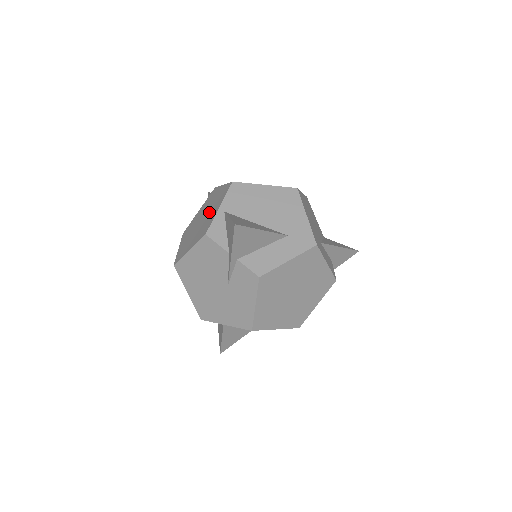
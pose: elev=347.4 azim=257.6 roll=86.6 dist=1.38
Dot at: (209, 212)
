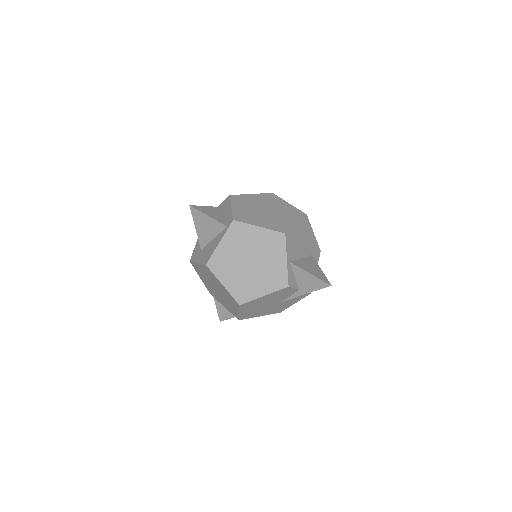
Dot at: (264, 258)
